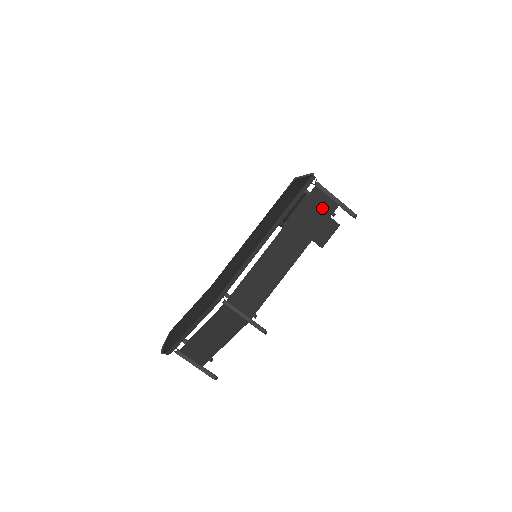
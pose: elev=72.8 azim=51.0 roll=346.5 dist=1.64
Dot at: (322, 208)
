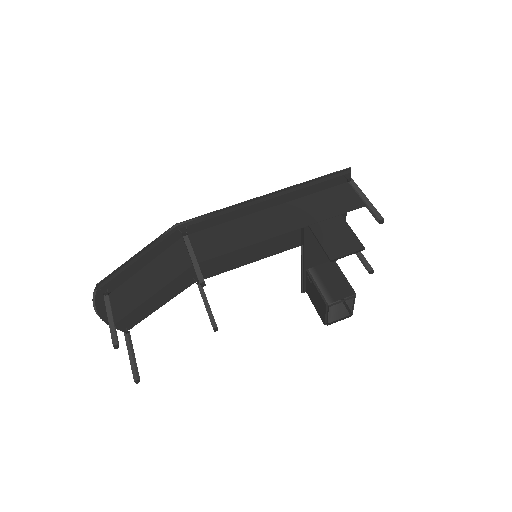
Dot at: (345, 201)
